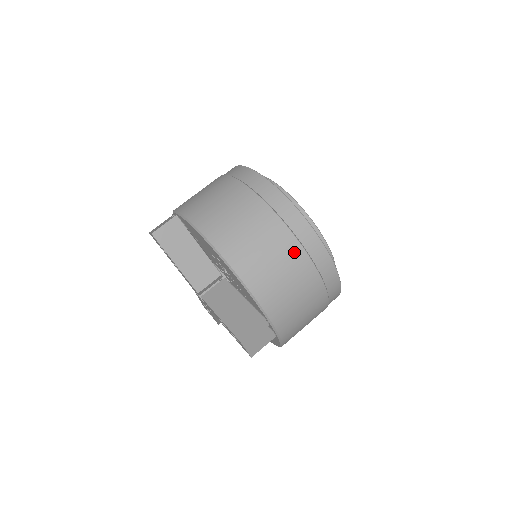
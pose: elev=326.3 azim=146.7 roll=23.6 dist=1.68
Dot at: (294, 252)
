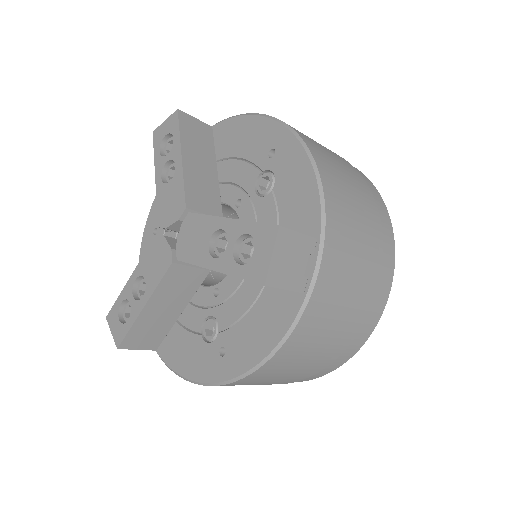
Dot at: (369, 202)
